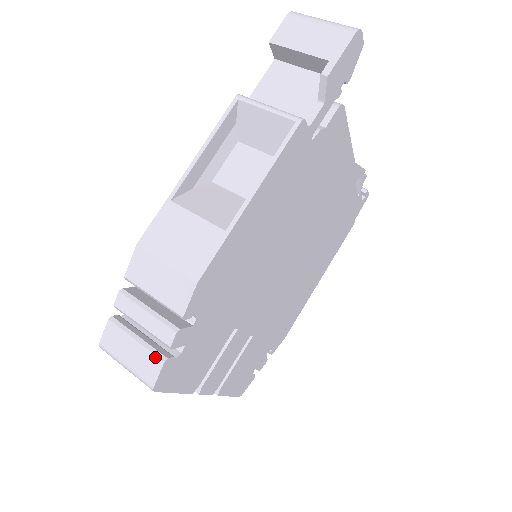
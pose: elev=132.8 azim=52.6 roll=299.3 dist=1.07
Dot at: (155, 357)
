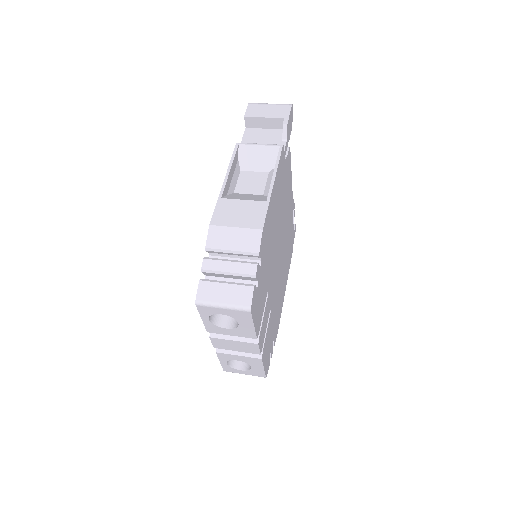
Dot at: (246, 287)
